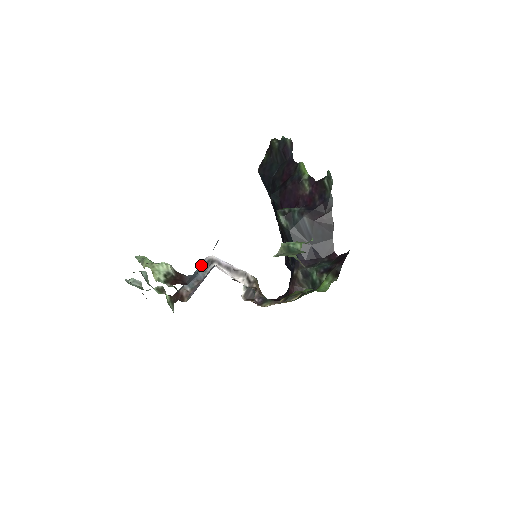
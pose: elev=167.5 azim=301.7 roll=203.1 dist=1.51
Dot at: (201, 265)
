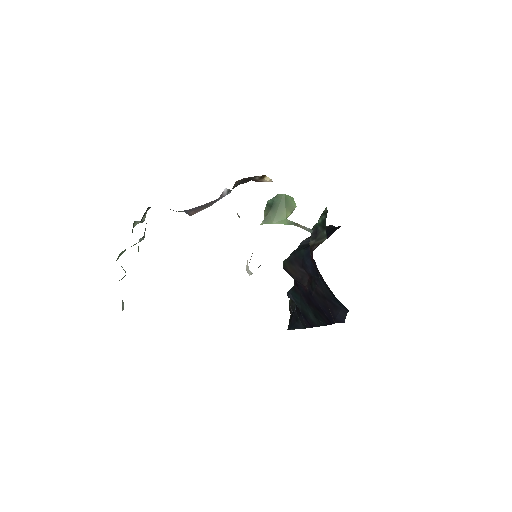
Dot at: occluded
